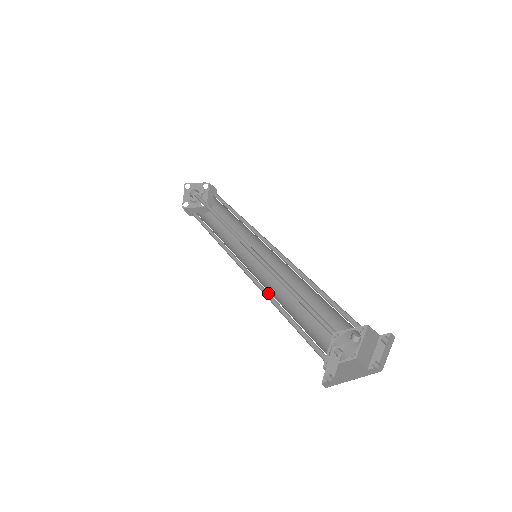
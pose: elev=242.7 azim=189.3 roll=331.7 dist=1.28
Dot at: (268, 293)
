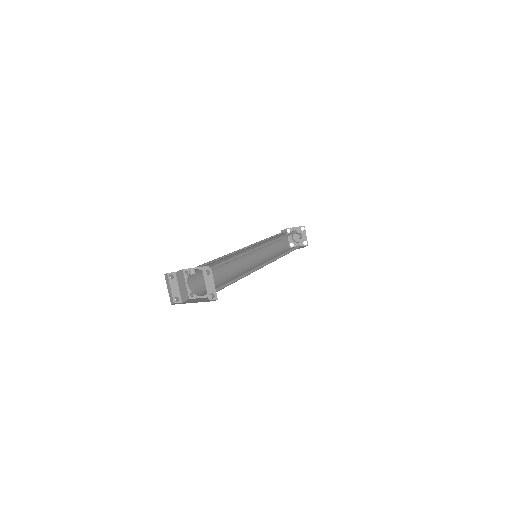
Dot at: (235, 274)
